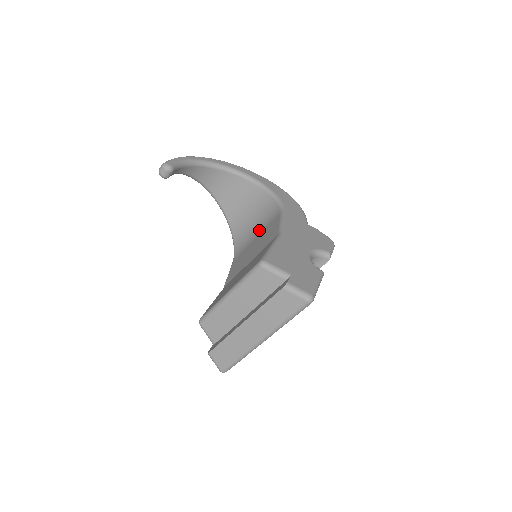
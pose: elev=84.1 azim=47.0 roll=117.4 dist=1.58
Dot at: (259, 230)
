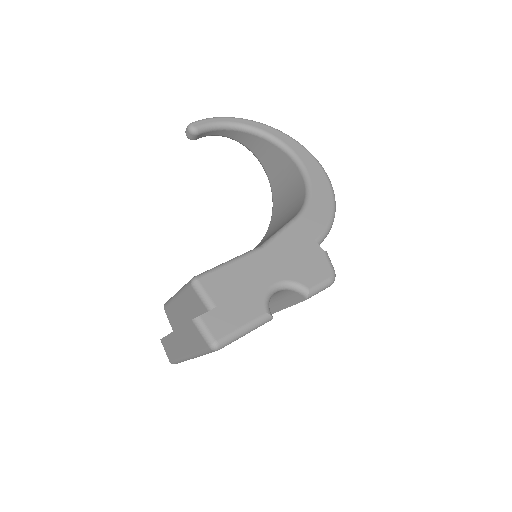
Dot at: (280, 225)
